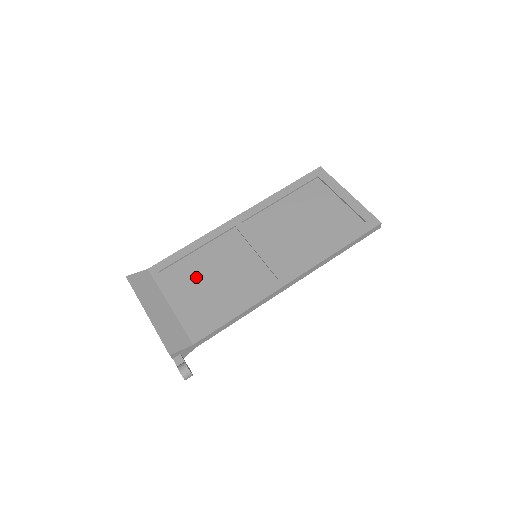
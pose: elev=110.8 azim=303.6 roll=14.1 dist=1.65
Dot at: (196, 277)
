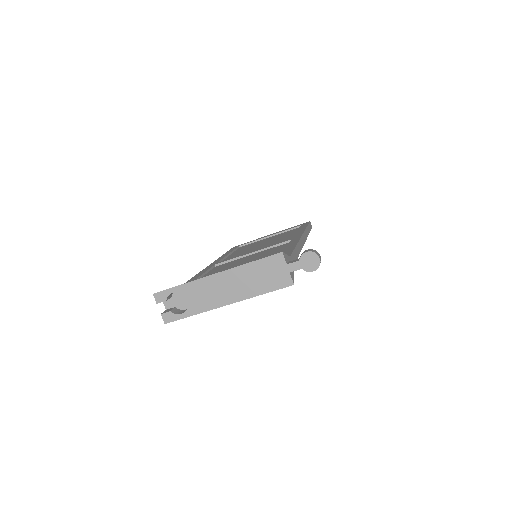
Dot at: occluded
